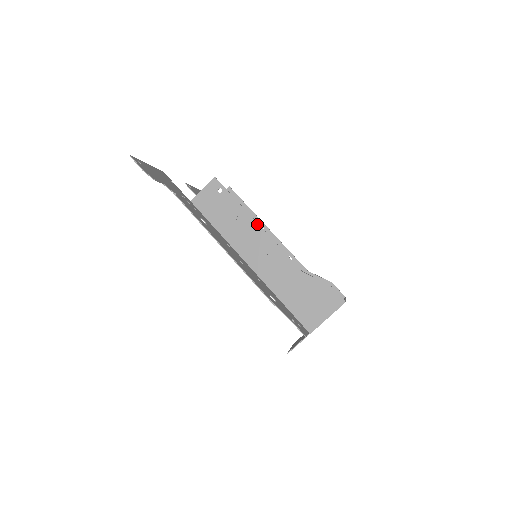
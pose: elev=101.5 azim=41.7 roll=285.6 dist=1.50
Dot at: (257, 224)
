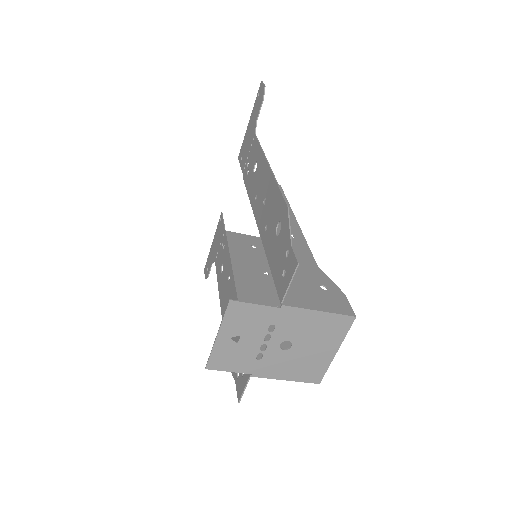
Dot at: (295, 219)
